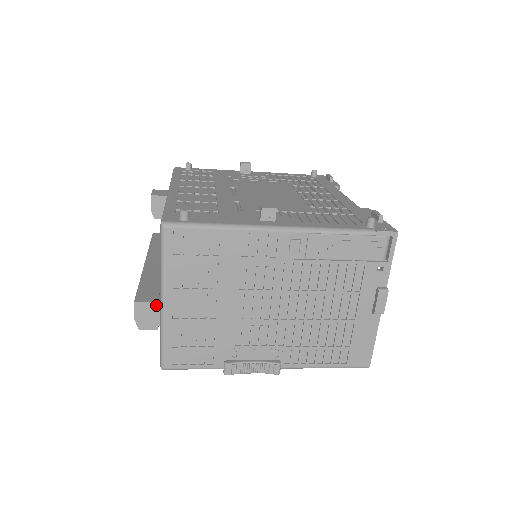
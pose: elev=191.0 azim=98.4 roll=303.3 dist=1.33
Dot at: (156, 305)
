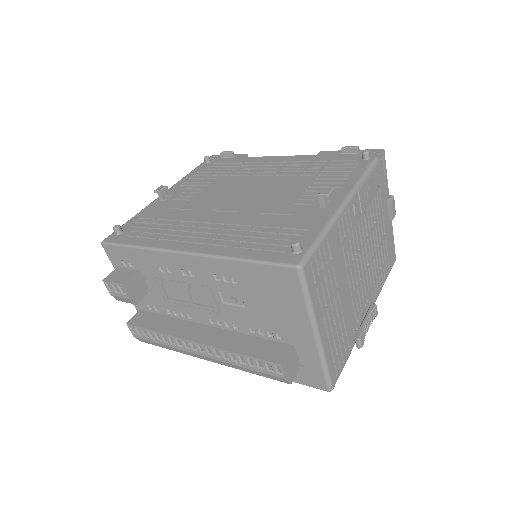
Dot at: (292, 350)
